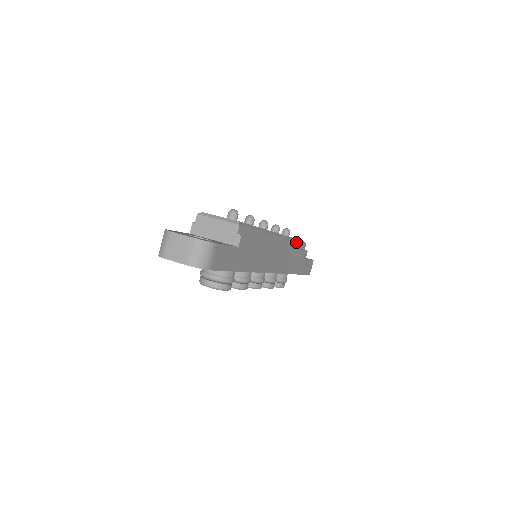
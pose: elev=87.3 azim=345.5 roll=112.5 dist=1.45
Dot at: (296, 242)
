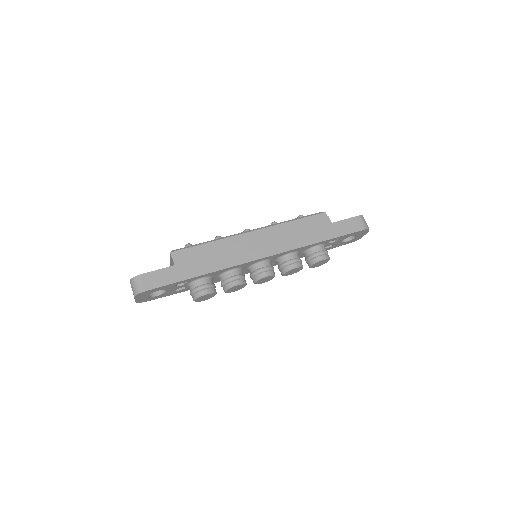
Dot at: (297, 220)
